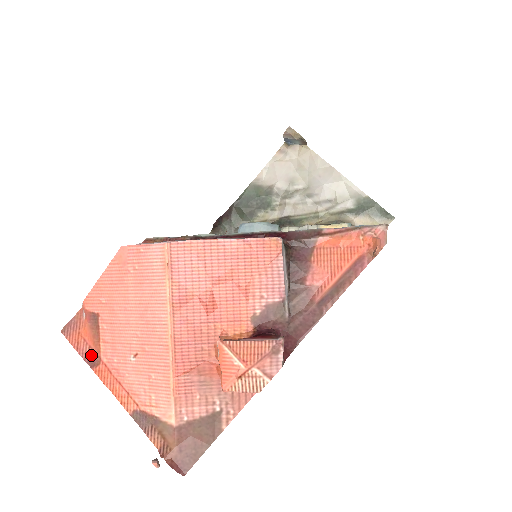
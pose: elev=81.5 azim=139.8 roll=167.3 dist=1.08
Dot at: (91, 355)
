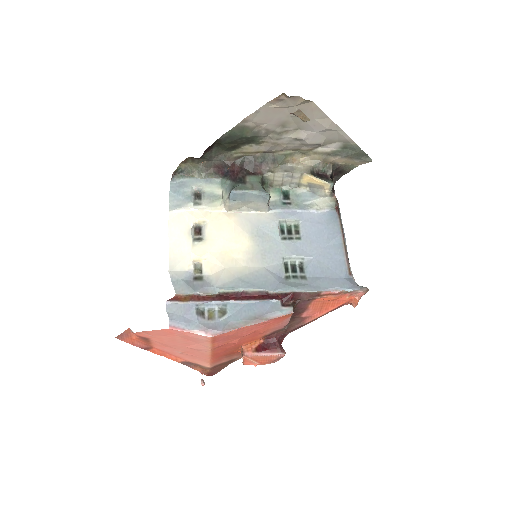
Dot at: (145, 346)
